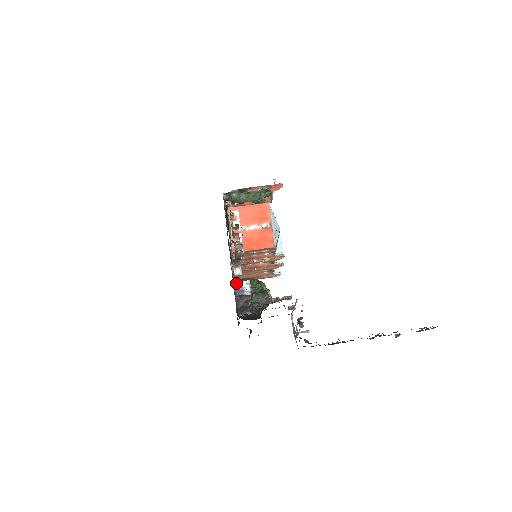
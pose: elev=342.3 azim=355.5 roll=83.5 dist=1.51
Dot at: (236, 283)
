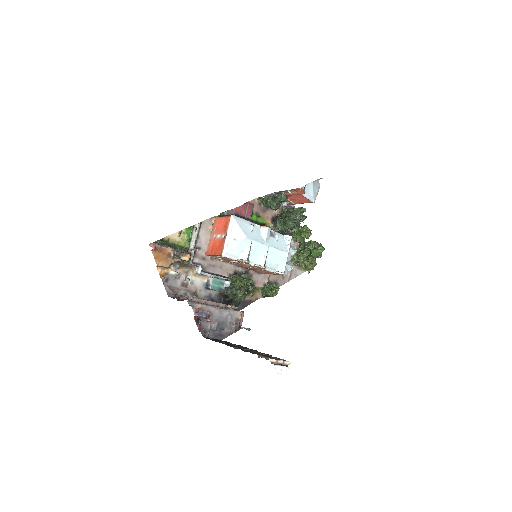
Dot at: (163, 281)
